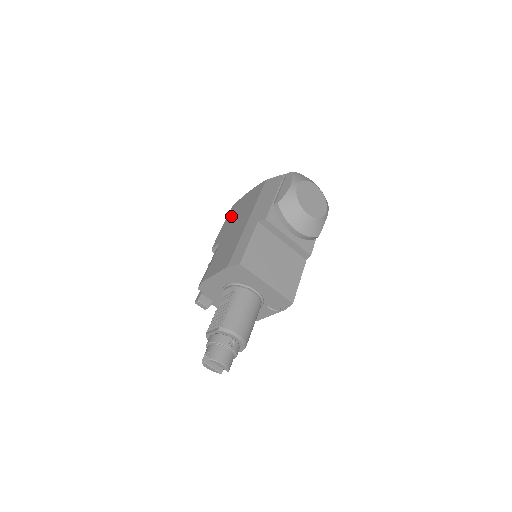
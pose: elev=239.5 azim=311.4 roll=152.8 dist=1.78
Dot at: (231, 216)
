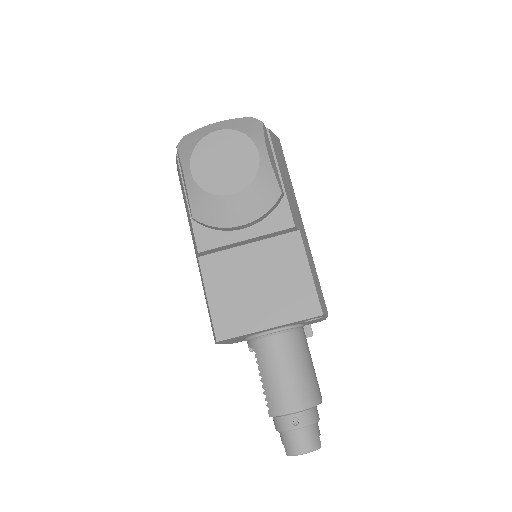
Dot at: occluded
